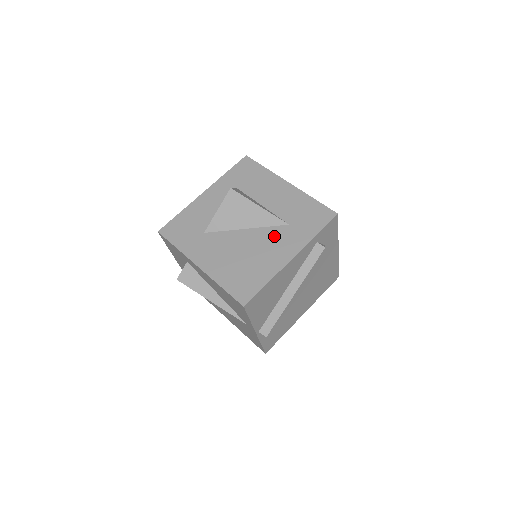
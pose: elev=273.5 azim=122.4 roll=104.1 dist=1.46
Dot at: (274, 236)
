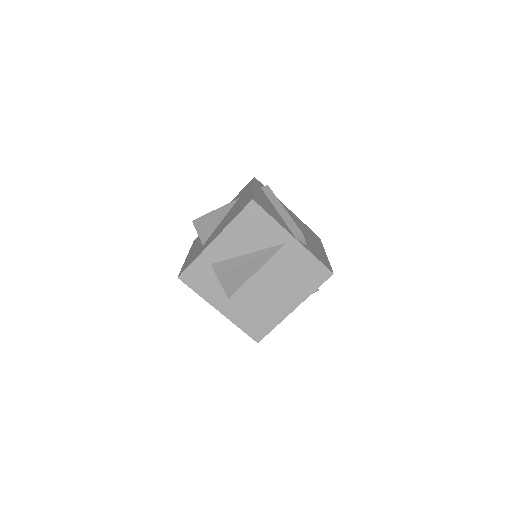
Dot at: (237, 203)
